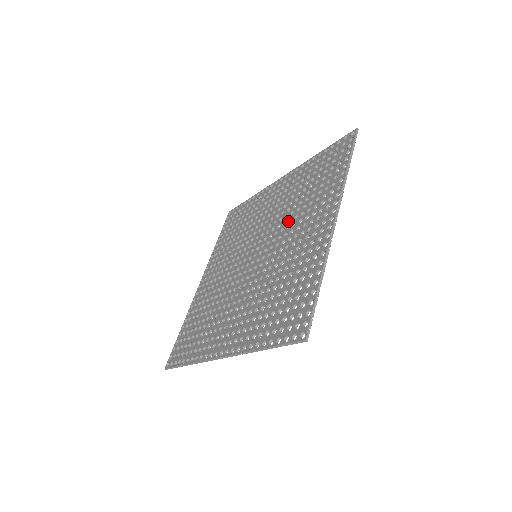
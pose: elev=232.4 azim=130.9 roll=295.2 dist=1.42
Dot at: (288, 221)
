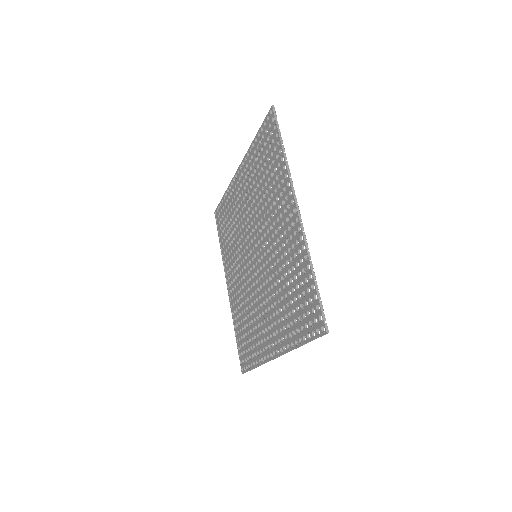
Dot at: (271, 285)
